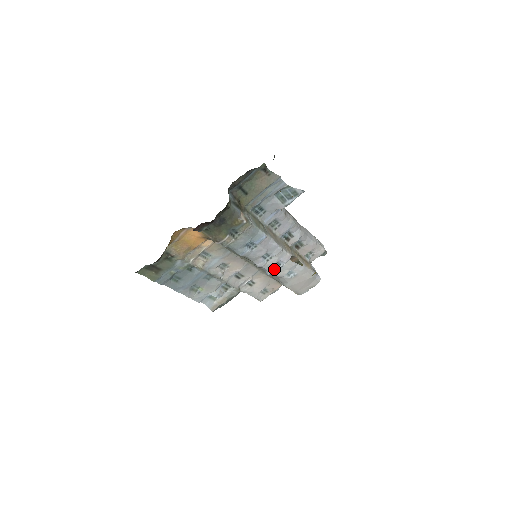
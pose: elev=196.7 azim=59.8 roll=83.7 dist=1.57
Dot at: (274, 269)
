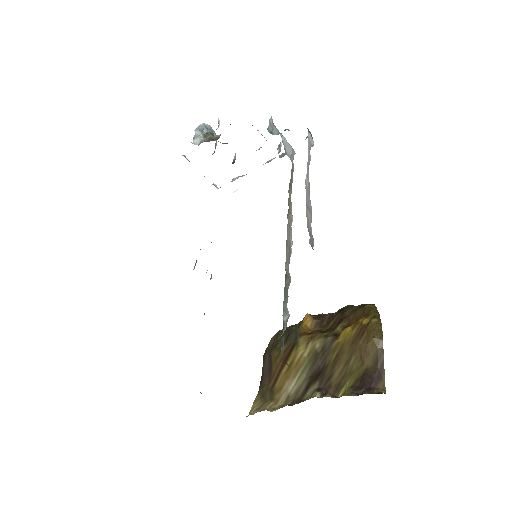
Dot at: occluded
